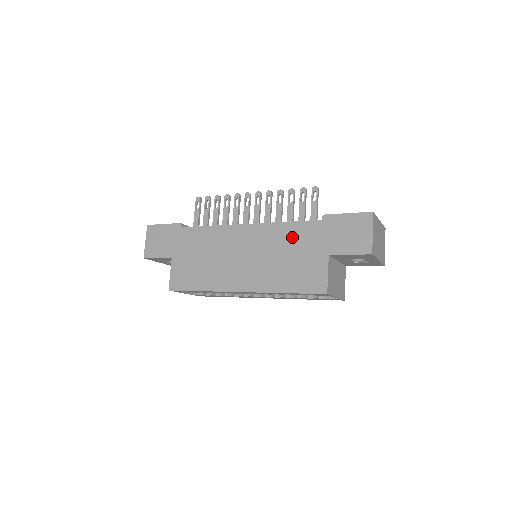
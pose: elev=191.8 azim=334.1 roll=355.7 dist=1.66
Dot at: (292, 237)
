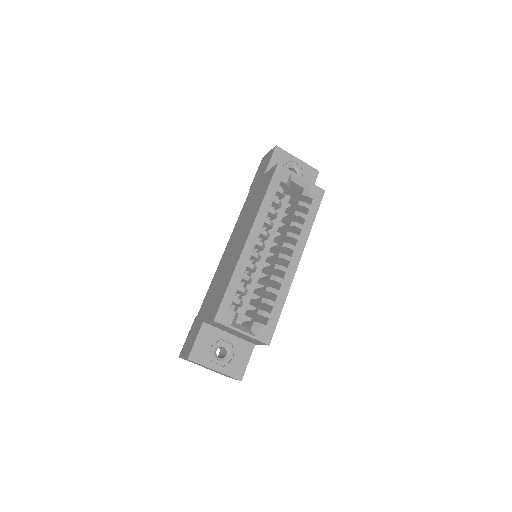
Dot at: (246, 206)
